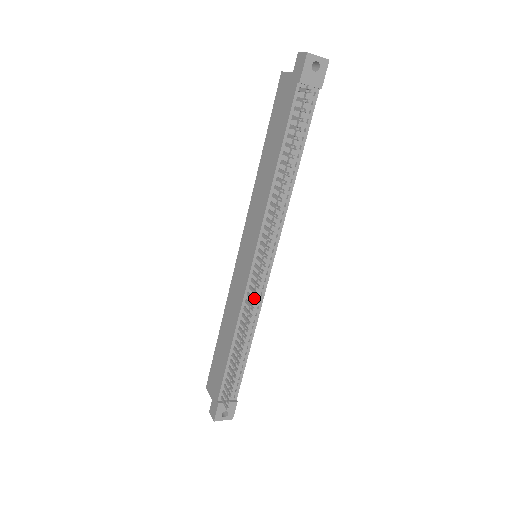
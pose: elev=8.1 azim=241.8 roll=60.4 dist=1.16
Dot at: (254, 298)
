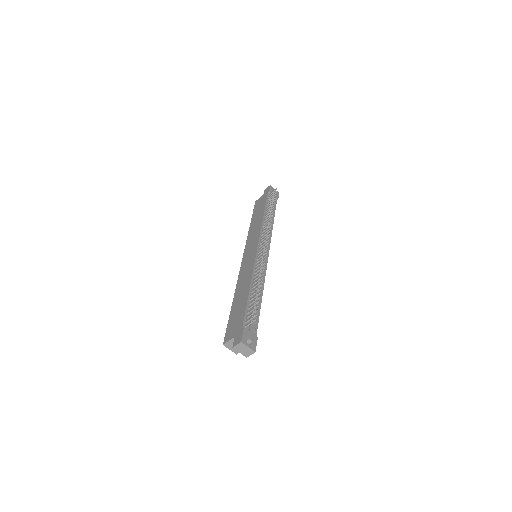
Dot at: (261, 266)
